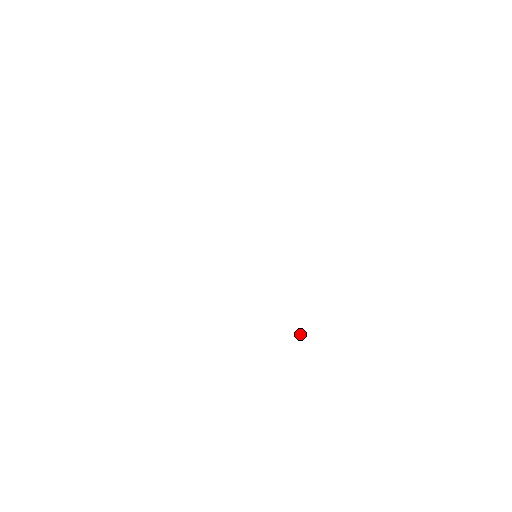
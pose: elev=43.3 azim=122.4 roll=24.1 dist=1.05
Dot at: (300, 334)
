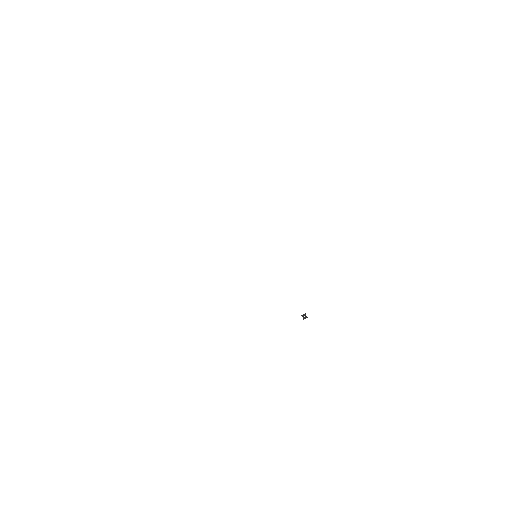
Dot at: (304, 318)
